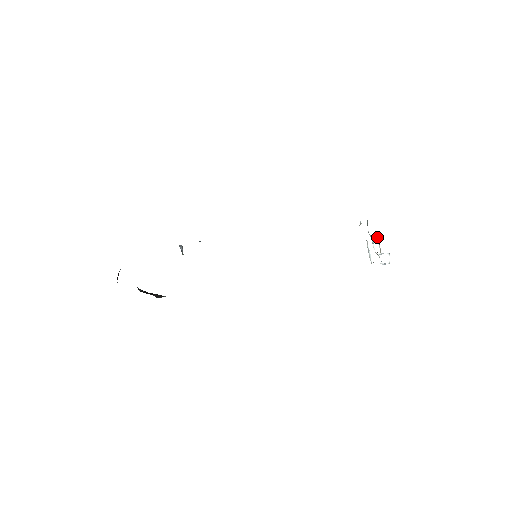
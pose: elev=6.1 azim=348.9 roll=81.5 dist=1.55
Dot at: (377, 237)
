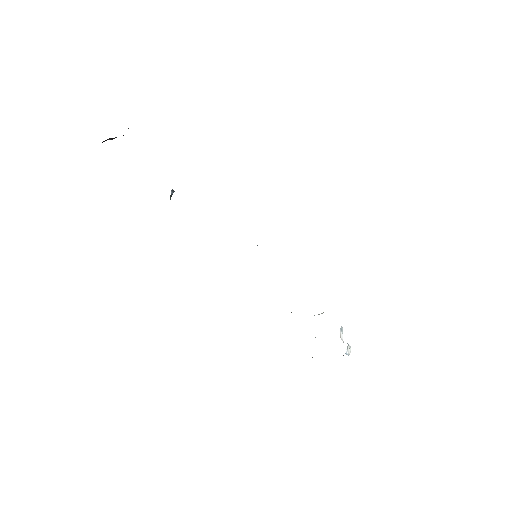
Dot at: occluded
